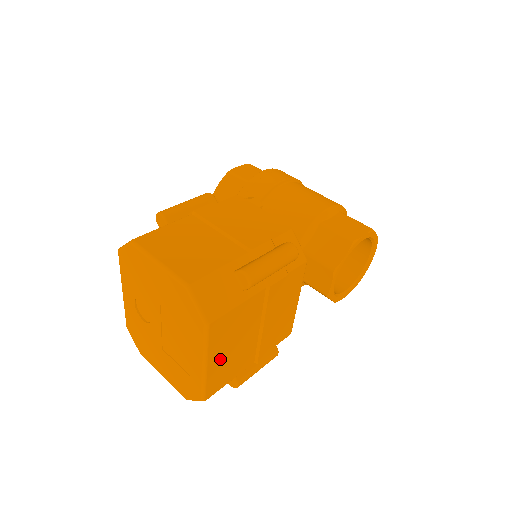
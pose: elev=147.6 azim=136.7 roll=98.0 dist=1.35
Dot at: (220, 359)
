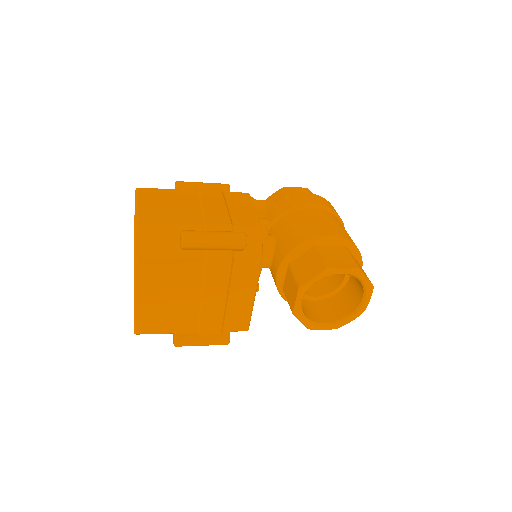
Dot at: (152, 301)
